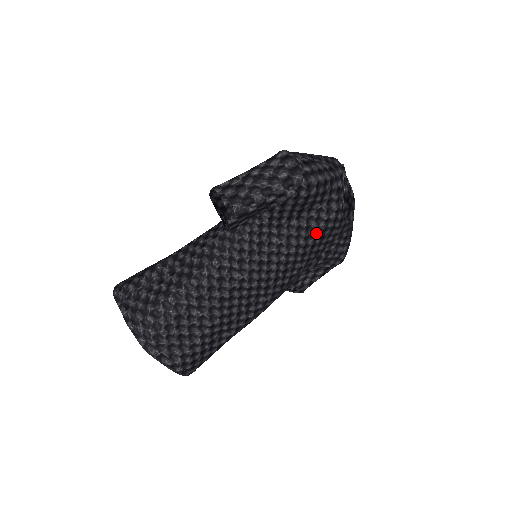
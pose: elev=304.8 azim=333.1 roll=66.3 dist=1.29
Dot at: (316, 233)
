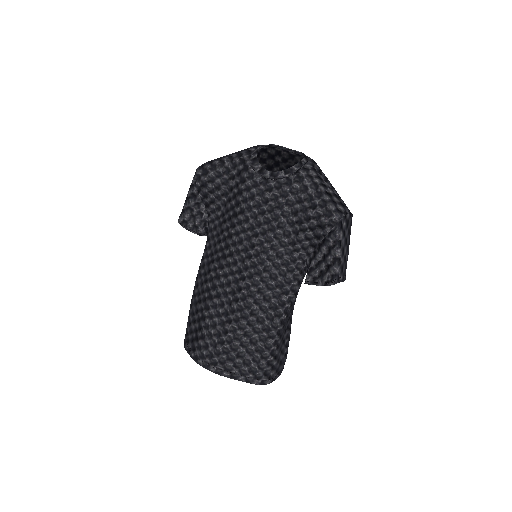
Dot at: (244, 203)
